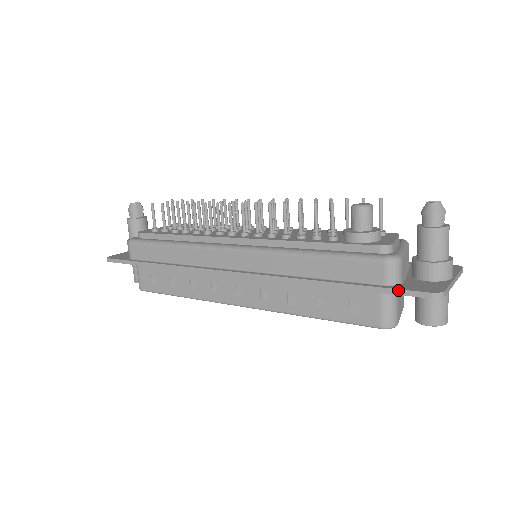
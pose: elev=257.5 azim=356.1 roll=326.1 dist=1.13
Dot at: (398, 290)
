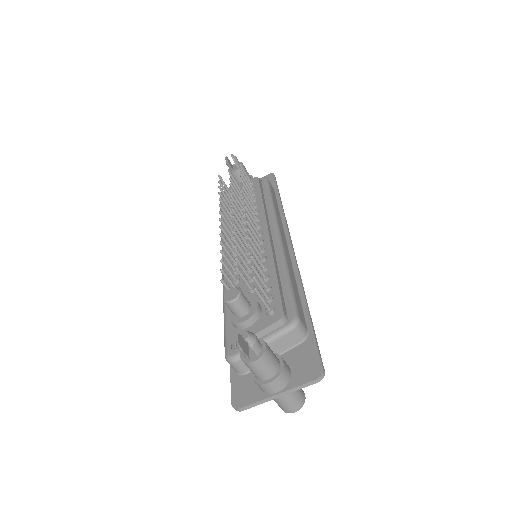
Dot at: (231, 382)
